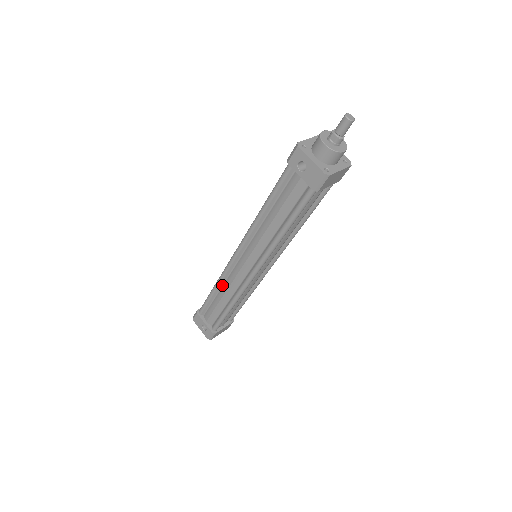
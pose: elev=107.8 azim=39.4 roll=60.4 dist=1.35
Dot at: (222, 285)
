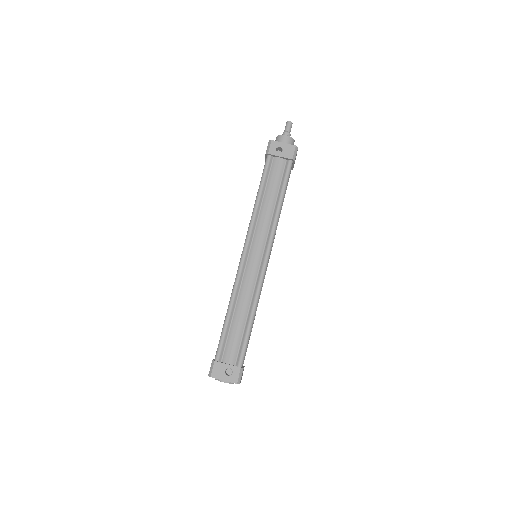
Dot at: (236, 301)
